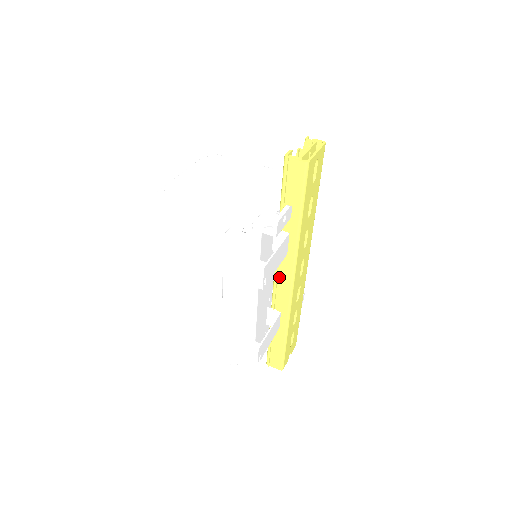
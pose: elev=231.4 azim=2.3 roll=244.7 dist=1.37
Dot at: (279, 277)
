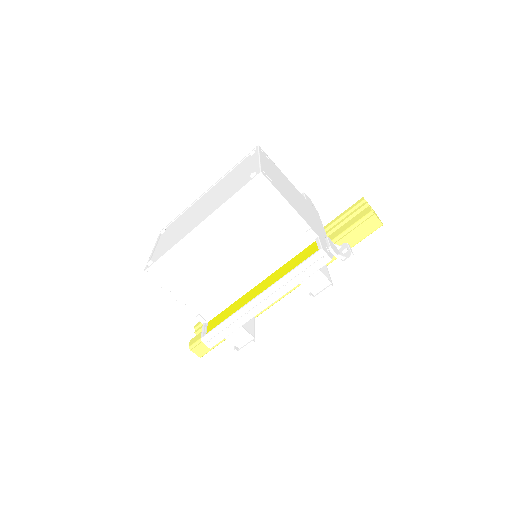
Dot at: occluded
